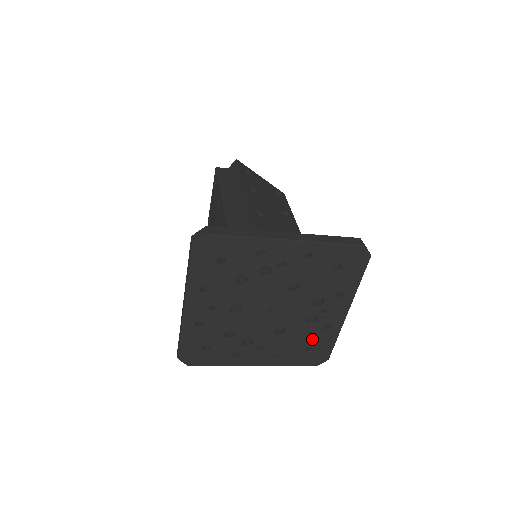
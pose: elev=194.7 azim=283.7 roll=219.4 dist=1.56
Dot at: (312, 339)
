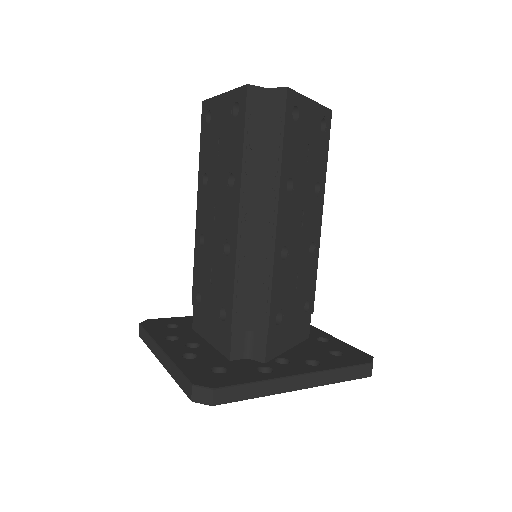
Dot at: occluded
